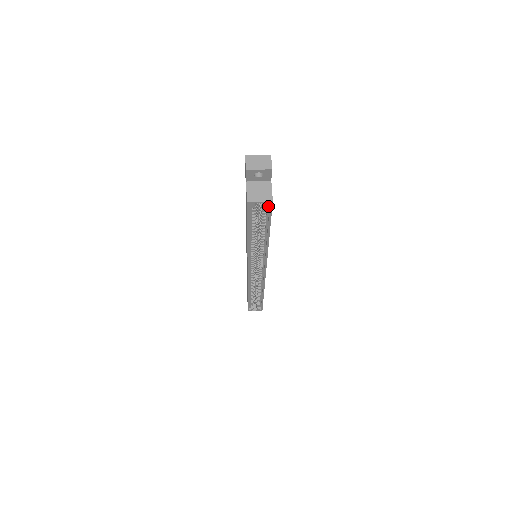
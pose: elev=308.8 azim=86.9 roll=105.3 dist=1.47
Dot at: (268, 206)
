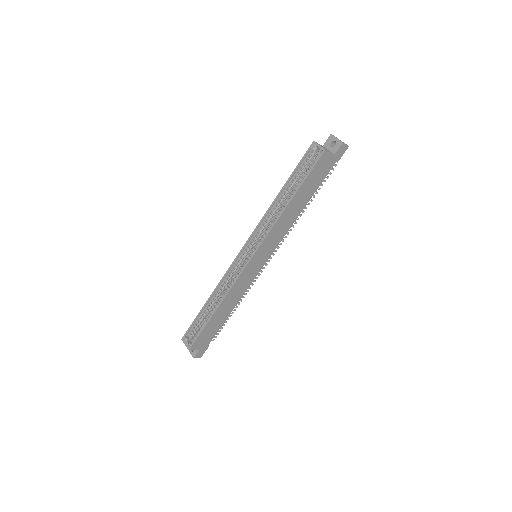
Dot at: (319, 154)
